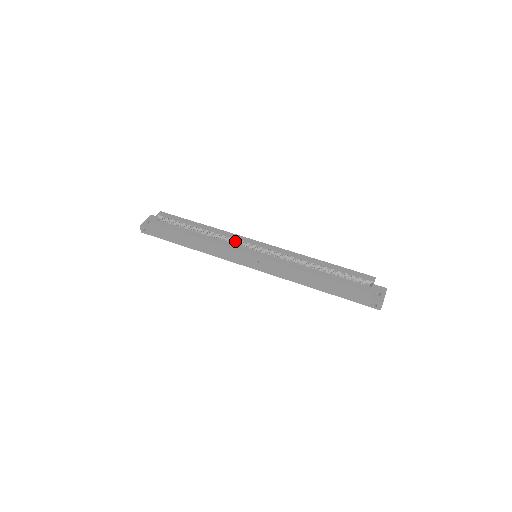
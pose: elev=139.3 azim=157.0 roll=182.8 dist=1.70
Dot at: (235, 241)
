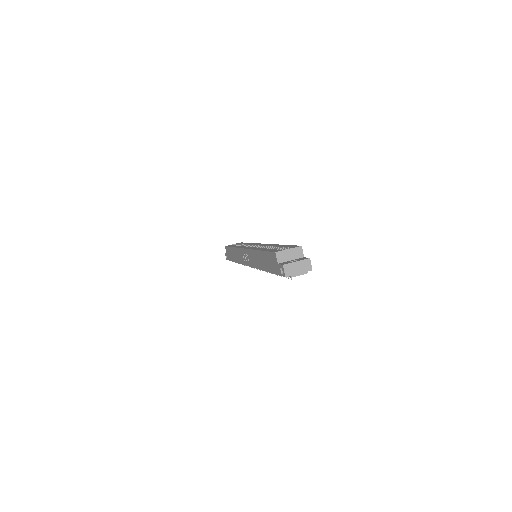
Dot at: (251, 246)
